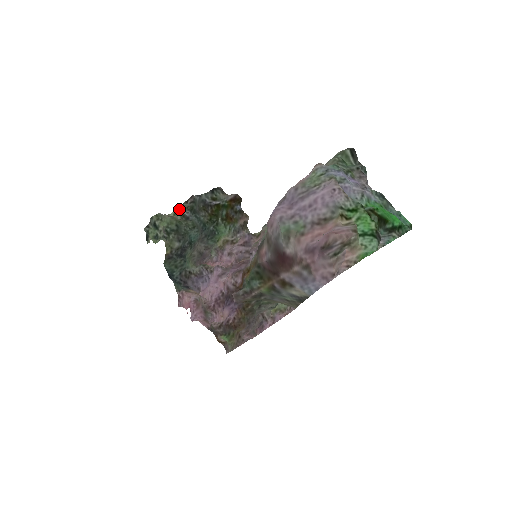
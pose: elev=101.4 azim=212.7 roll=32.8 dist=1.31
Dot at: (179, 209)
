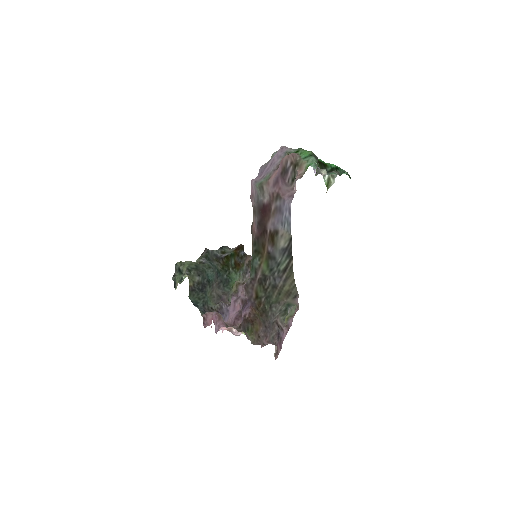
Dot at: (197, 260)
